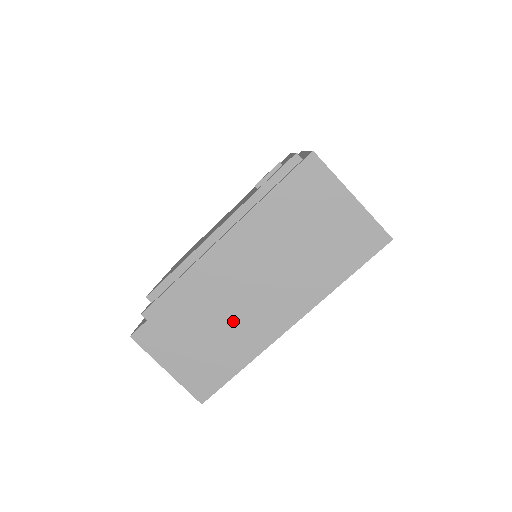
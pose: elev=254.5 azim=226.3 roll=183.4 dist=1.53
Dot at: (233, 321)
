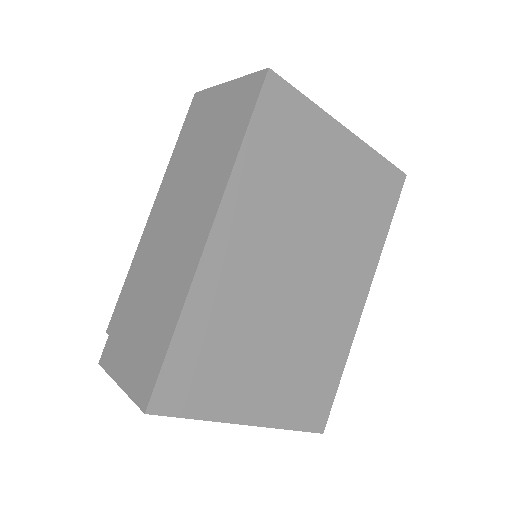
Dot at: (163, 278)
